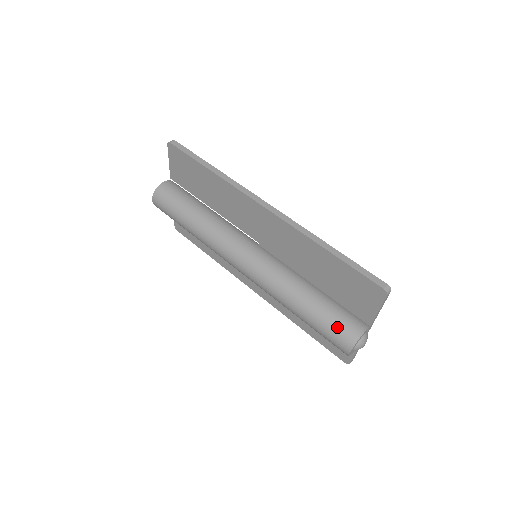
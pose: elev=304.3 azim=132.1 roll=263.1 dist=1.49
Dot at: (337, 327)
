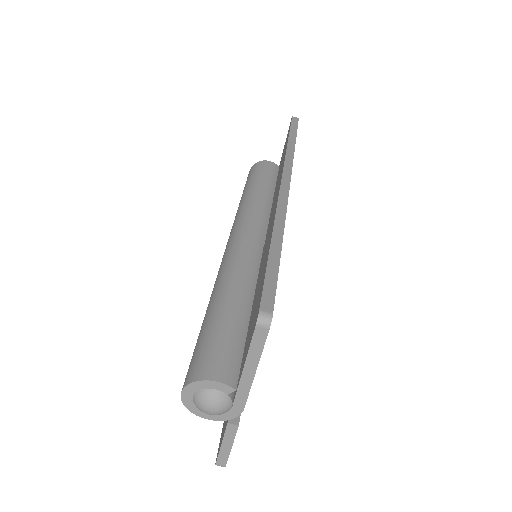
Dot at: (204, 350)
